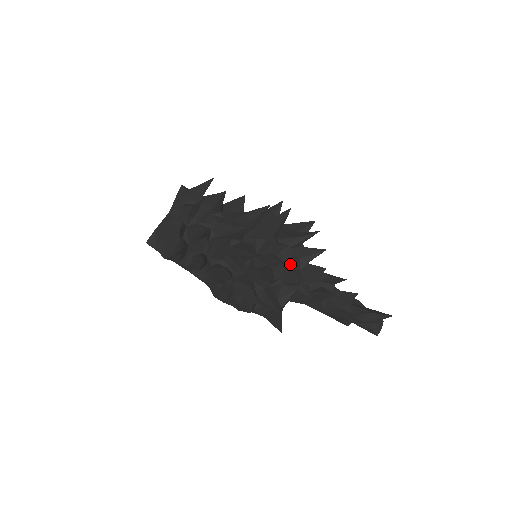
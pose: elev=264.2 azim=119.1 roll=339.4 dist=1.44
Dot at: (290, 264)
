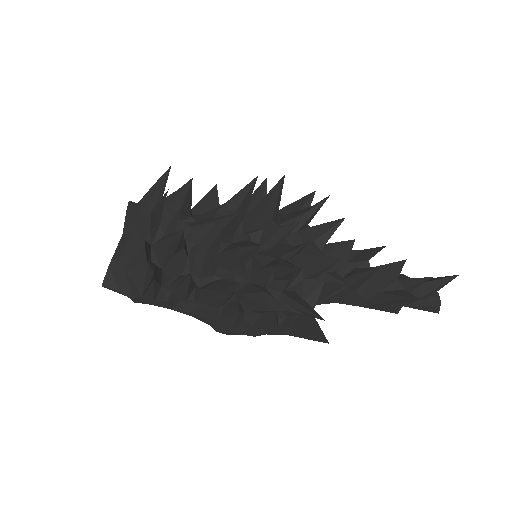
Dot at: occluded
